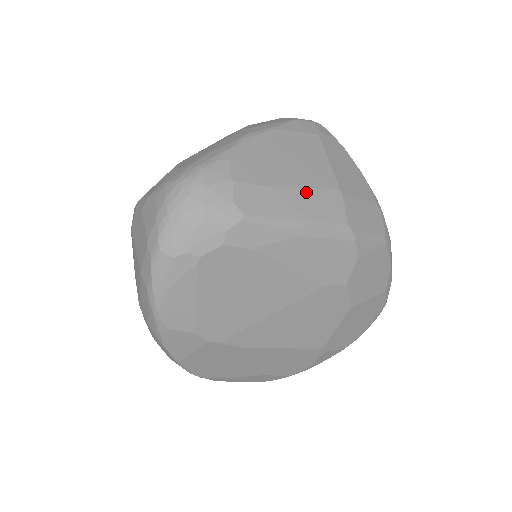
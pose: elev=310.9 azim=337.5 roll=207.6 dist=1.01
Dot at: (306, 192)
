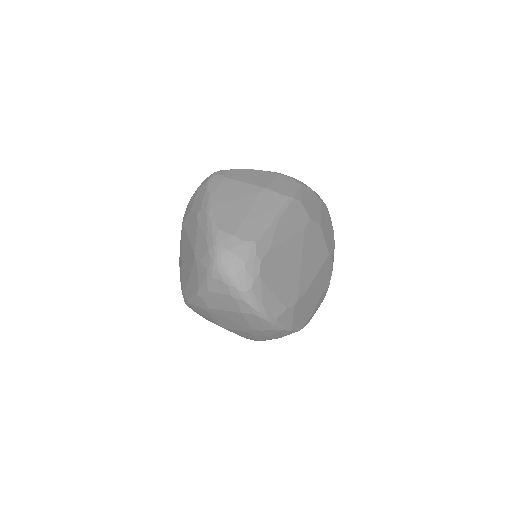
Dot at: (256, 205)
